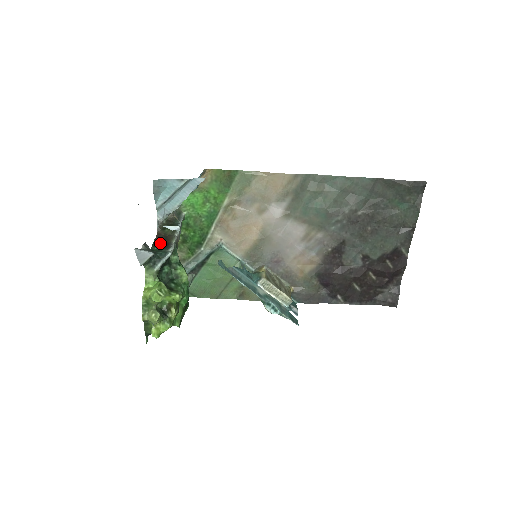
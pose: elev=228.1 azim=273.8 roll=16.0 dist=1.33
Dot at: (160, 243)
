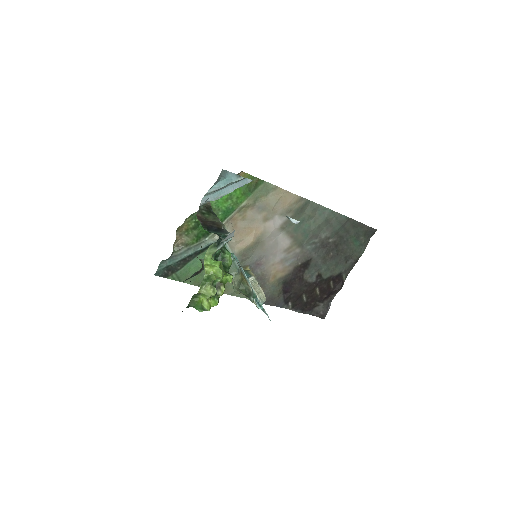
Dot at: (210, 226)
